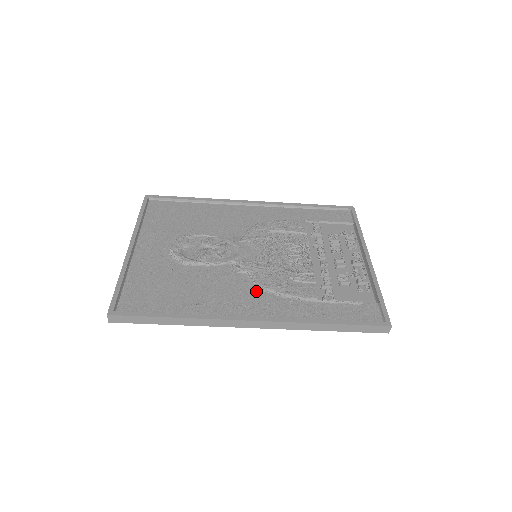
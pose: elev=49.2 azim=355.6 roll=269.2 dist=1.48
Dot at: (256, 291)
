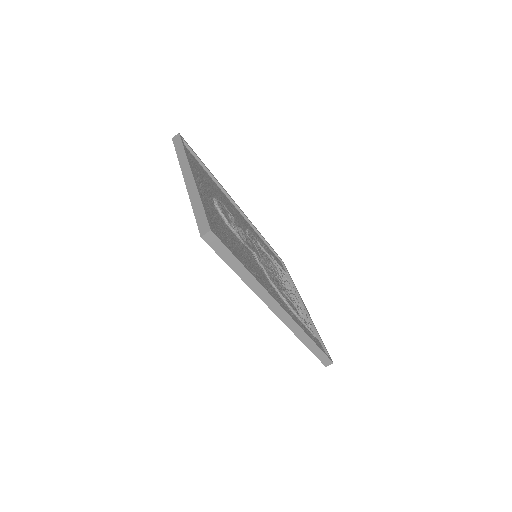
Dot at: (272, 286)
